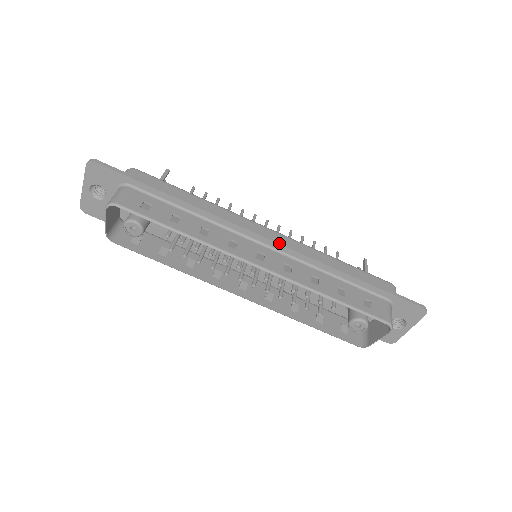
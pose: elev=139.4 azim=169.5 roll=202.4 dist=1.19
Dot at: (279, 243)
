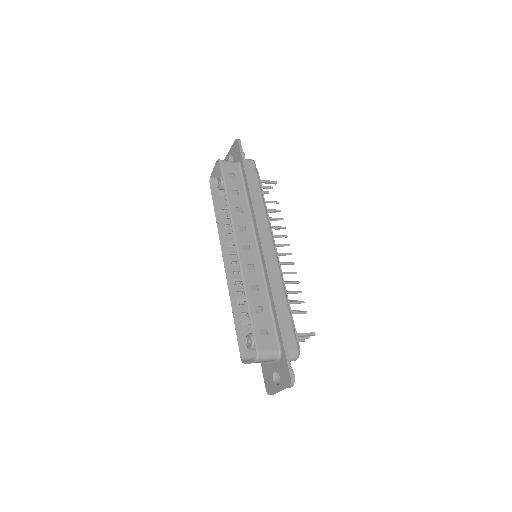
Dot at: (264, 253)
